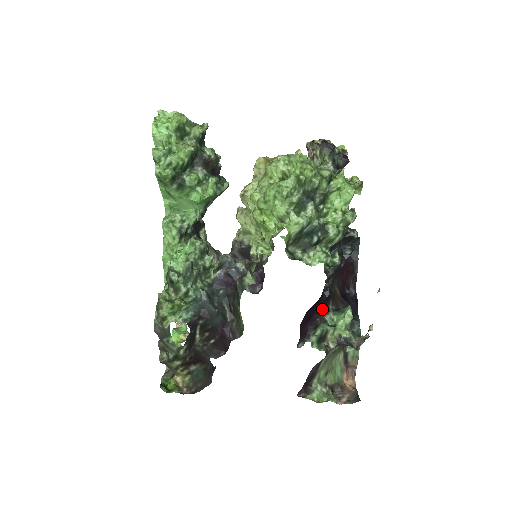
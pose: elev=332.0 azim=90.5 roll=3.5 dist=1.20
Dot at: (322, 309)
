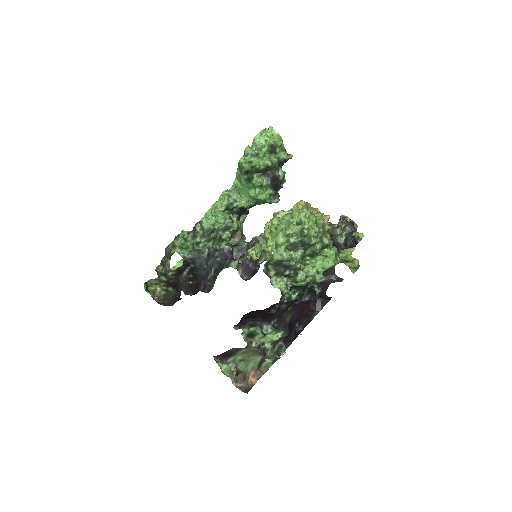
Dot at: (266, 318)
